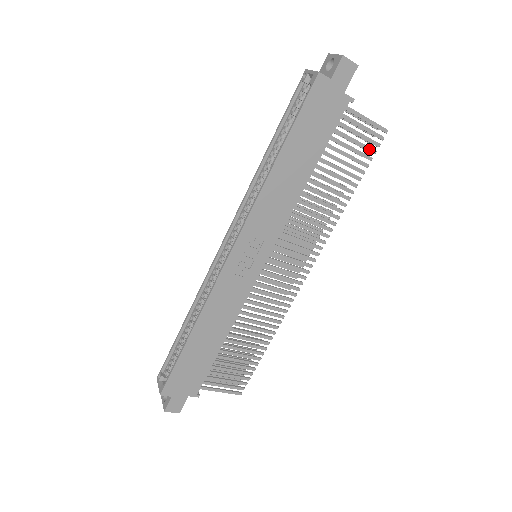
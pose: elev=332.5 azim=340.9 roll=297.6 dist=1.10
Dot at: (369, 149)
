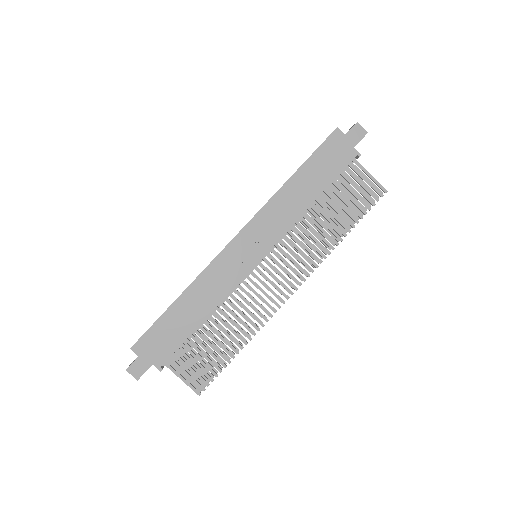
Dot at: (369, 200)
